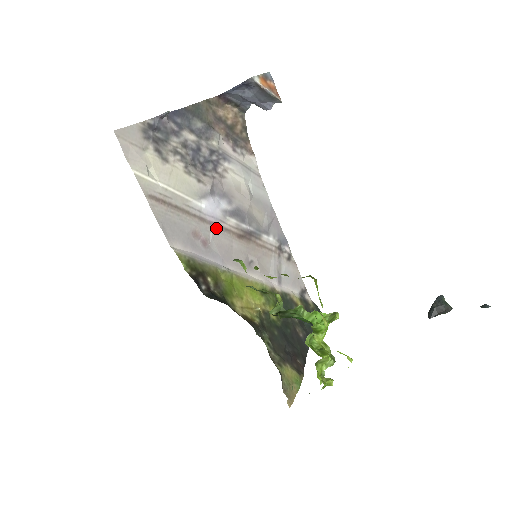
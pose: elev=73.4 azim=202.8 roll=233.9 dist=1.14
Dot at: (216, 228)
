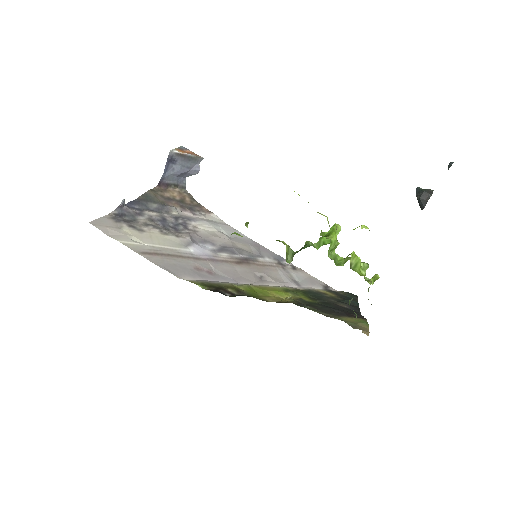
Dot at: (213, 262)
